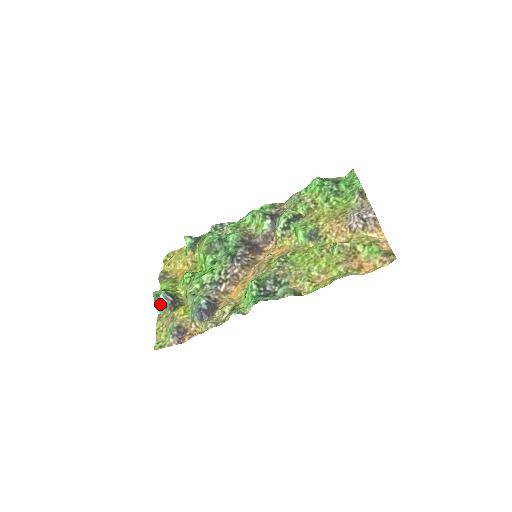
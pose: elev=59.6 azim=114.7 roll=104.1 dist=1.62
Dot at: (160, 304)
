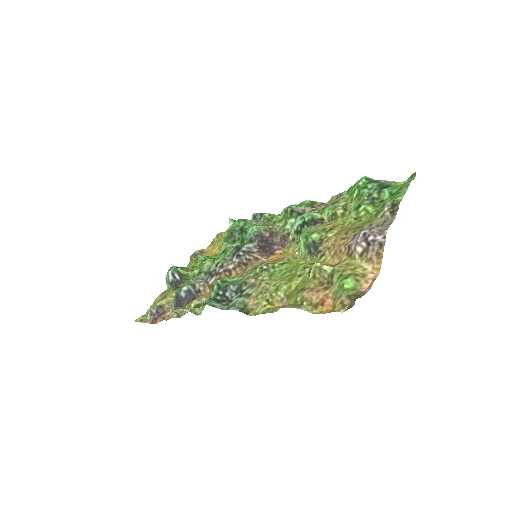
Dot at: (168, 279)
